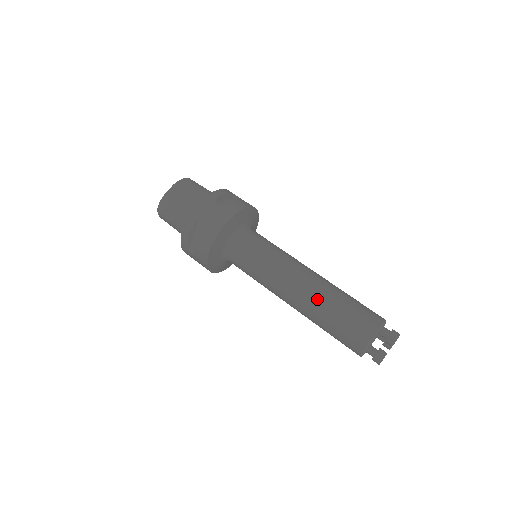
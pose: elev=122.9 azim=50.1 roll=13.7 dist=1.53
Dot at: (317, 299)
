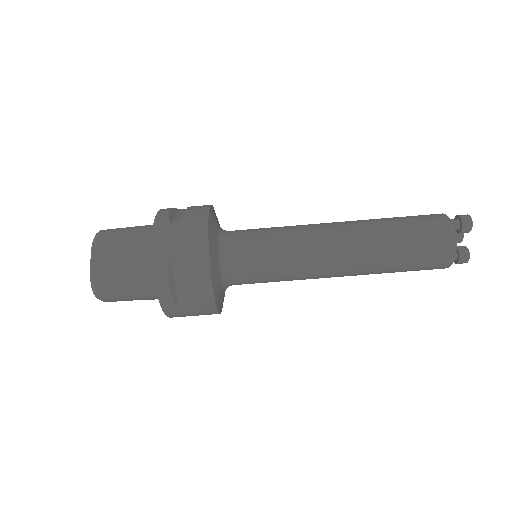
Dot at: (370, 241)
